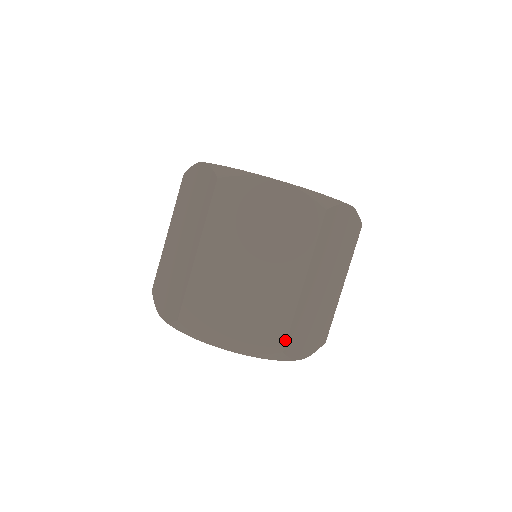
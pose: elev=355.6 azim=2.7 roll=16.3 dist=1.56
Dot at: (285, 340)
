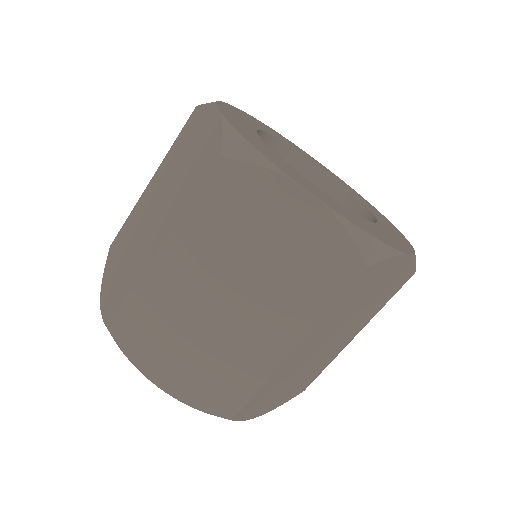
Dot at: occluded
